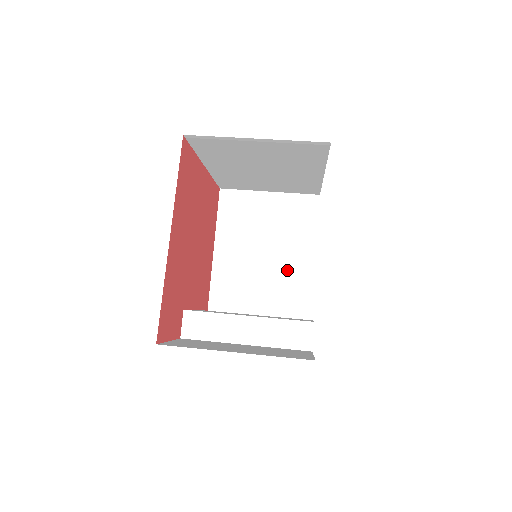
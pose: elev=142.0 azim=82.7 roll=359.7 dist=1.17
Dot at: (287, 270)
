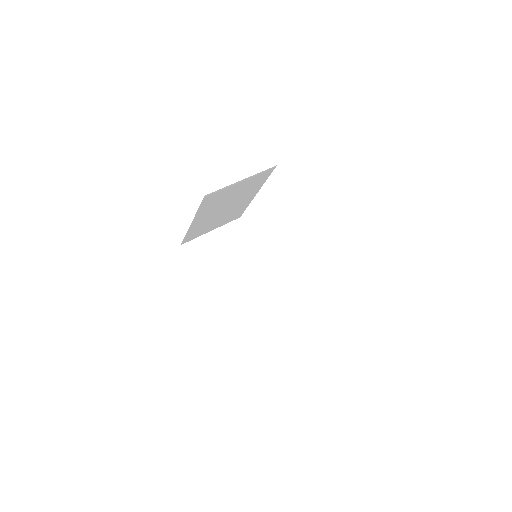
Dot at: (254, 270)
